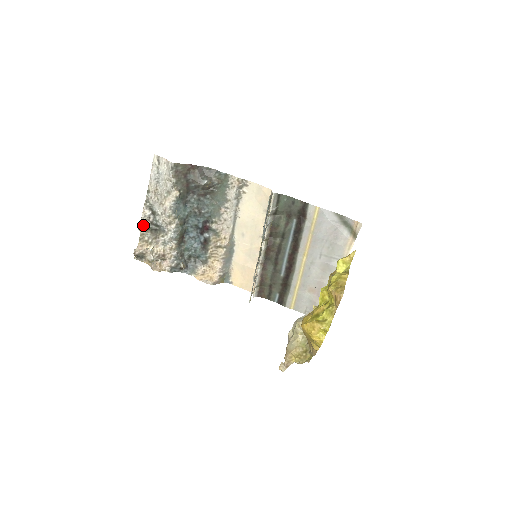
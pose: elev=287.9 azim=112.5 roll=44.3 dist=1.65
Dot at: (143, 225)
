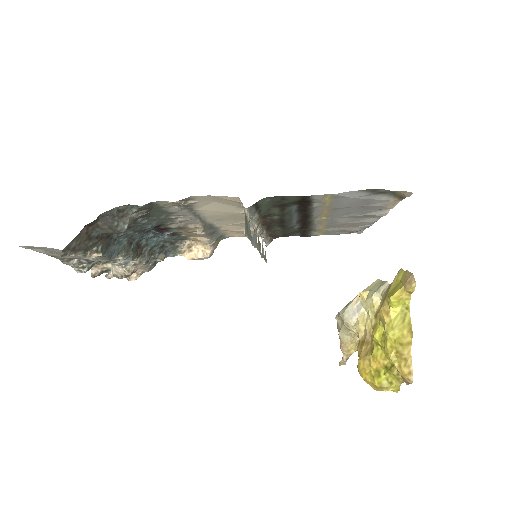
Dot at: (81, 271)
